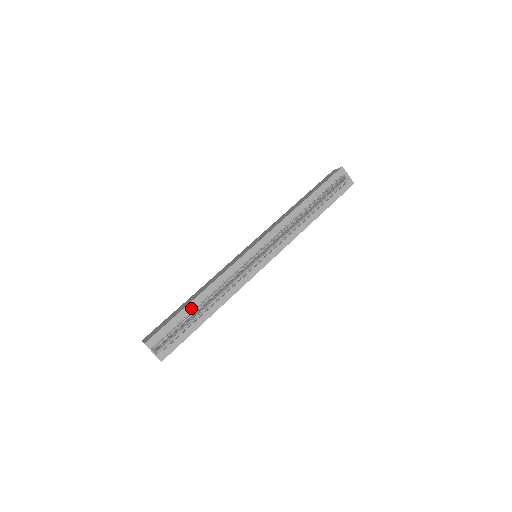
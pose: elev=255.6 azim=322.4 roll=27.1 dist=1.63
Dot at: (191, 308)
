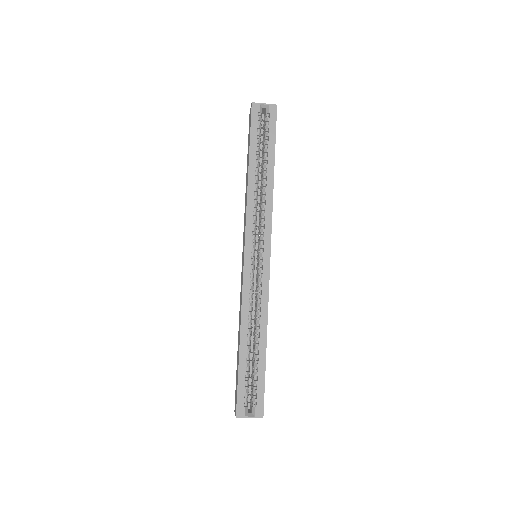
Dot at: (244, 354)
